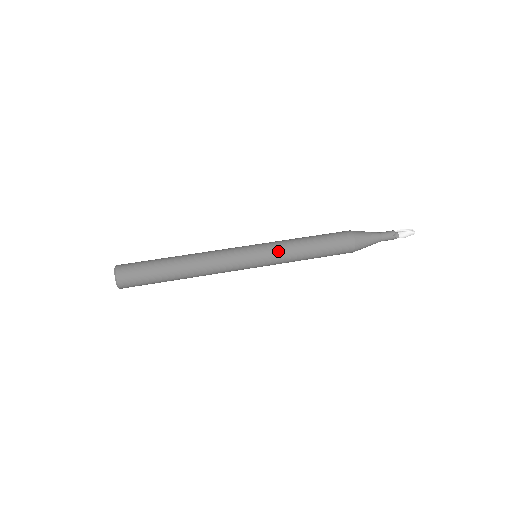
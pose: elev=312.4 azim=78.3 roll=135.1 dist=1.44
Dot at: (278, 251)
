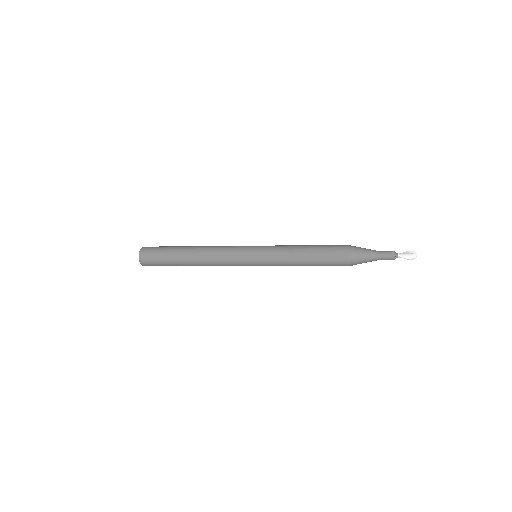
Dot at: (274, 247)
